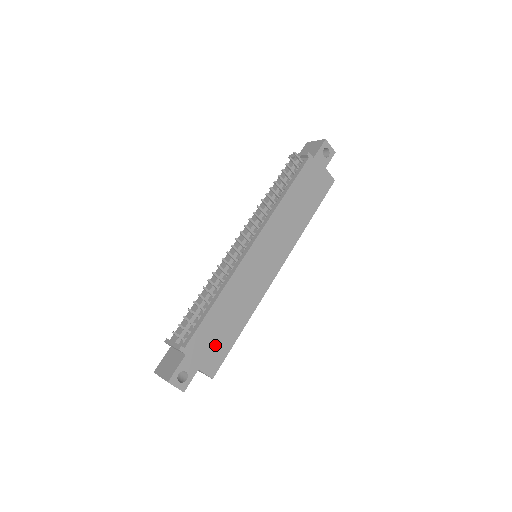
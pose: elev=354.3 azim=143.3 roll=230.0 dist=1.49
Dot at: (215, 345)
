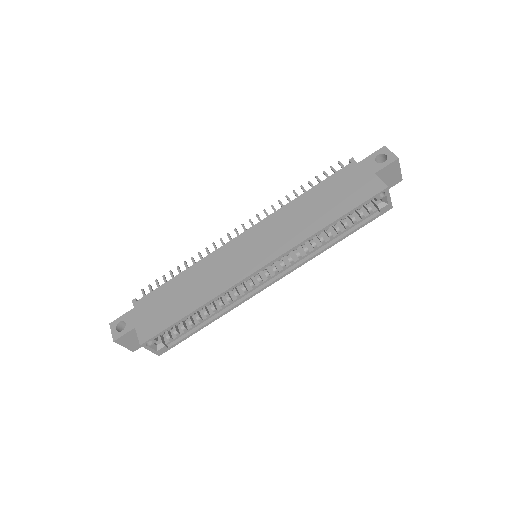
Dot at: (160, 313)
